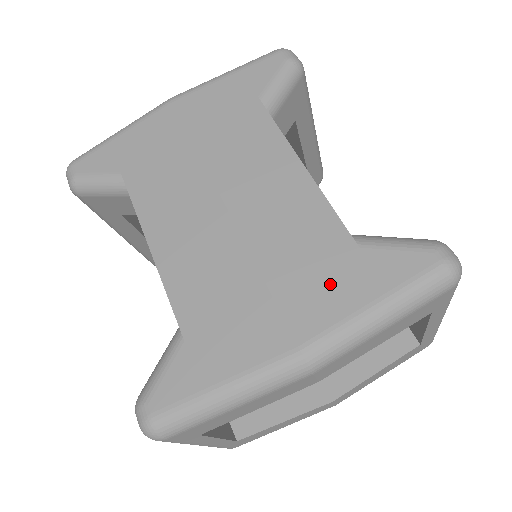
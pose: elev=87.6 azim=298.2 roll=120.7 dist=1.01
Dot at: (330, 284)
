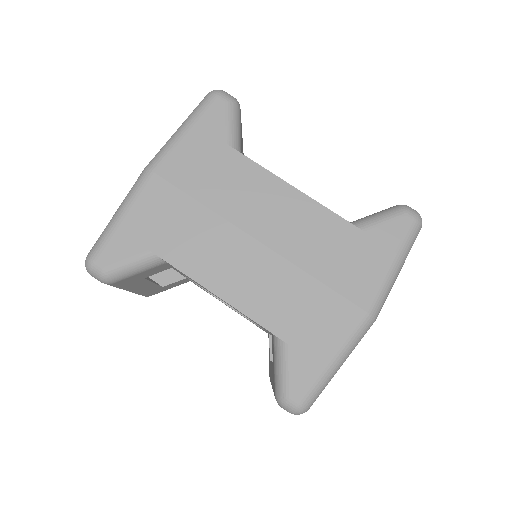
Dot at: (361, 263)
